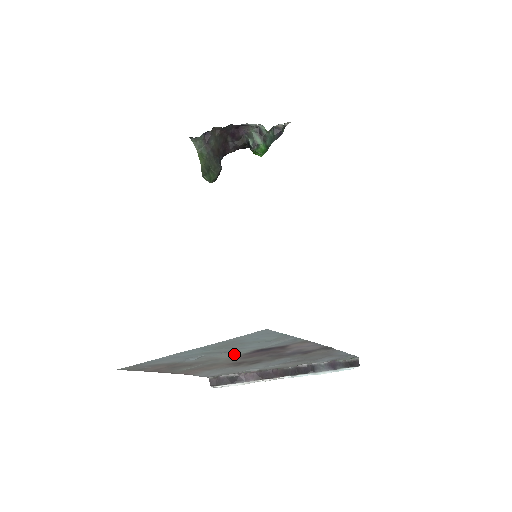
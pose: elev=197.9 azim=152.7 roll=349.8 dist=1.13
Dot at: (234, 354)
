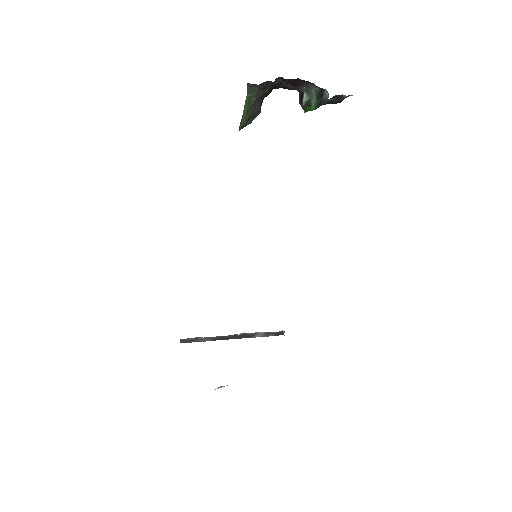
Dot at: occluded
